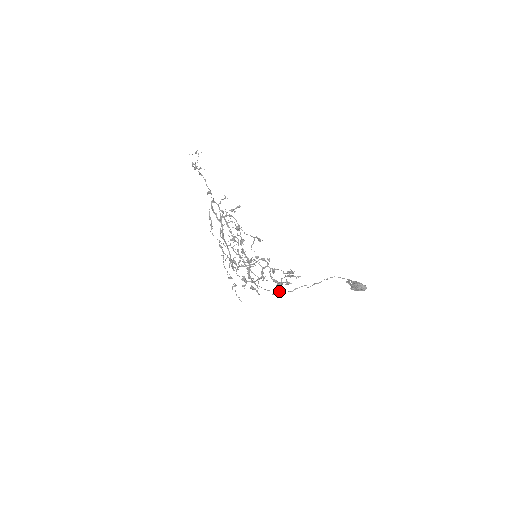
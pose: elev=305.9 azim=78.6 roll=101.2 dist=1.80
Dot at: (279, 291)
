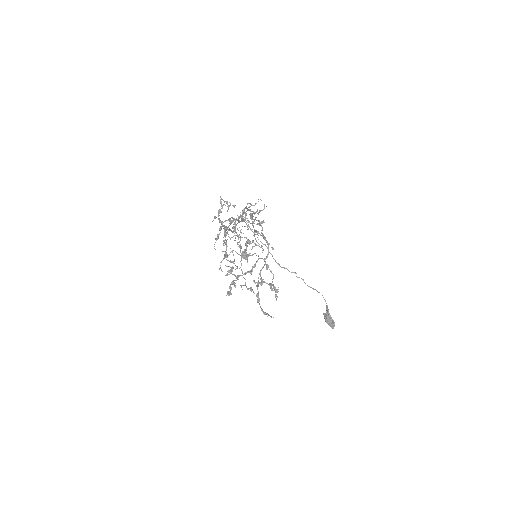
Dot at: (272, 255)
